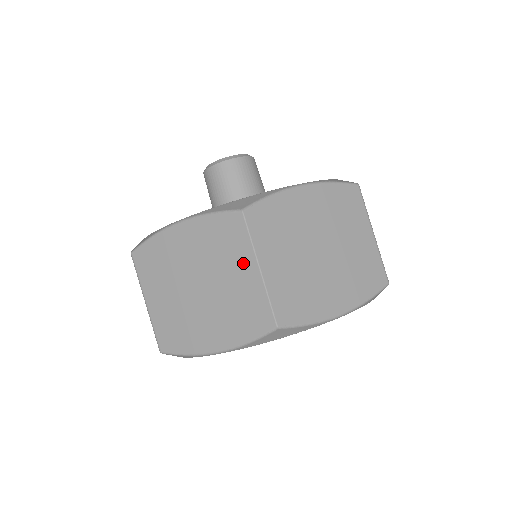
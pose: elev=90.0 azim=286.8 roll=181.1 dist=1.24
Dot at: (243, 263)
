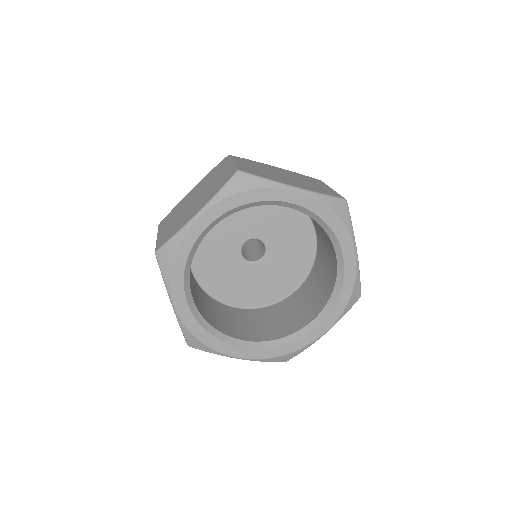
Dot at: (224, 168)
